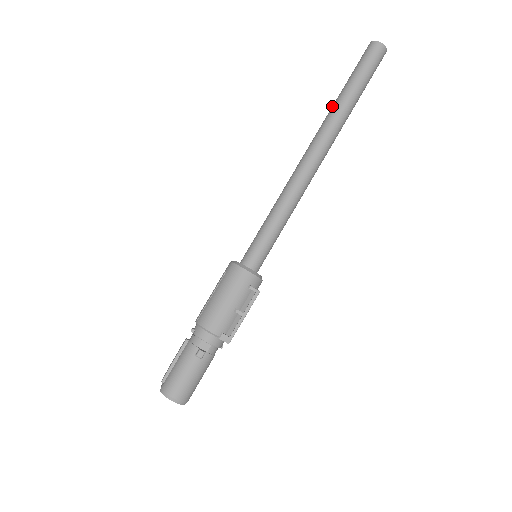
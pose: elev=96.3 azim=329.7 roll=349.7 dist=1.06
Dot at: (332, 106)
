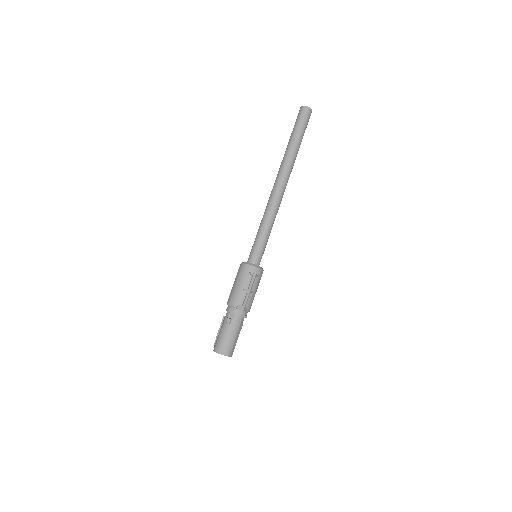
Dot at: occluded
